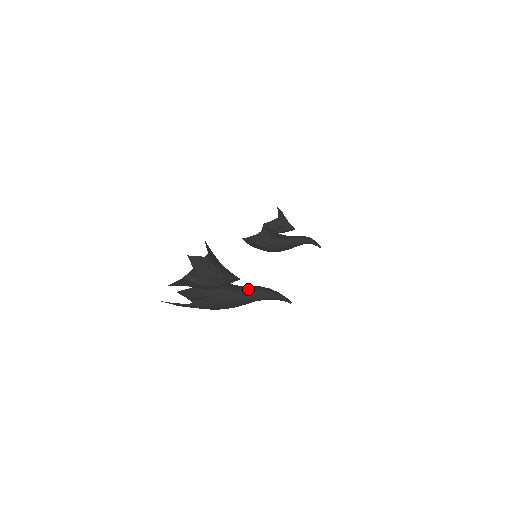
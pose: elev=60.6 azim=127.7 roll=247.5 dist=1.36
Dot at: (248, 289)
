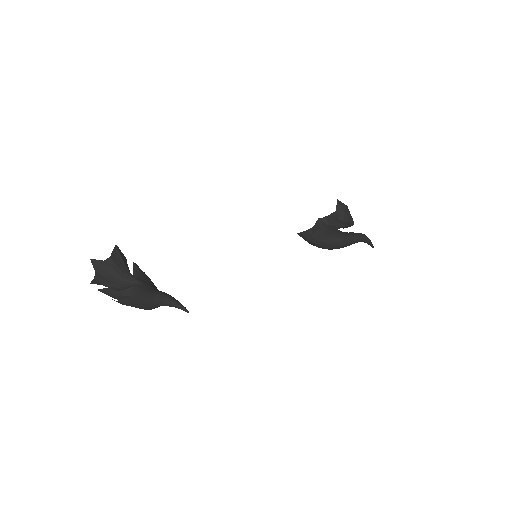
Dot at: (151, 294)
